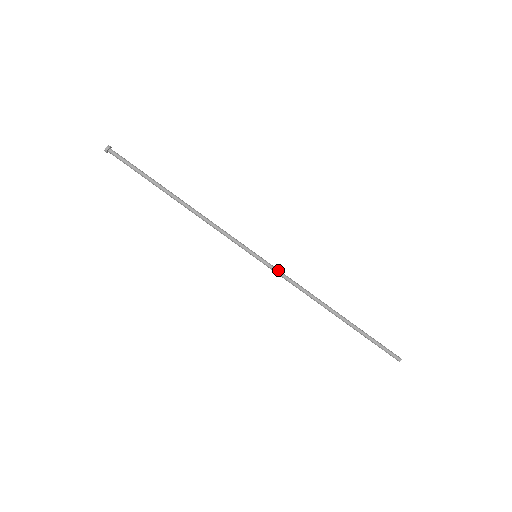
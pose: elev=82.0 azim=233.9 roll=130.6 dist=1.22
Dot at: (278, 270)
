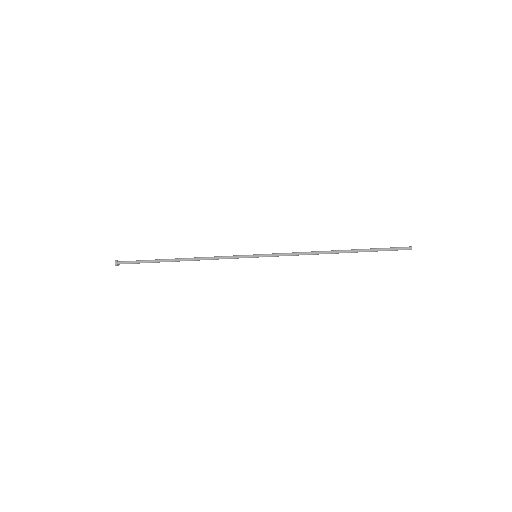
Dot at: (277, 255)
